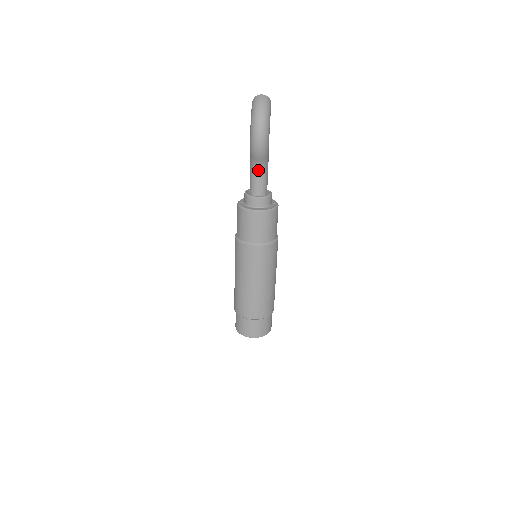
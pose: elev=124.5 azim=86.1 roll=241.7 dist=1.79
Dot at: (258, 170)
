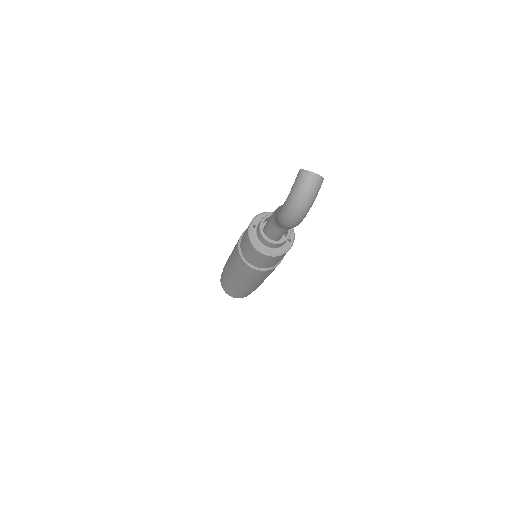
Dot at: (280, 226)
